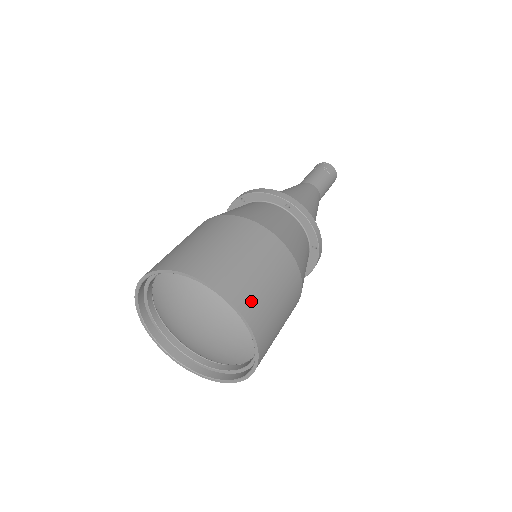
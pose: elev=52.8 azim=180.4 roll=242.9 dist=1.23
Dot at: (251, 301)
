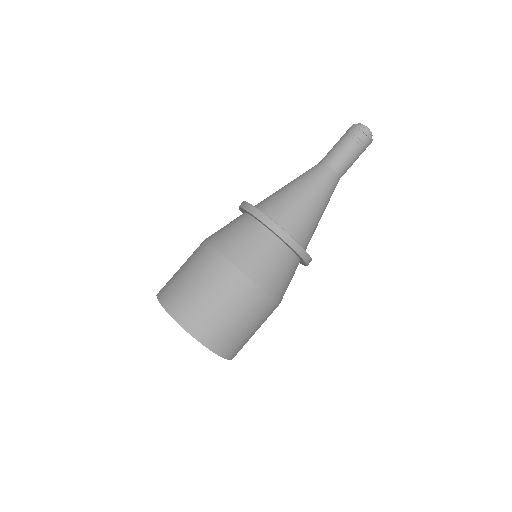
Dot at: (213, 334)
